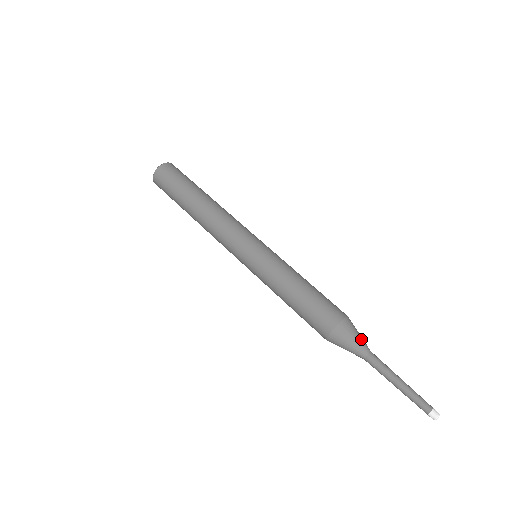
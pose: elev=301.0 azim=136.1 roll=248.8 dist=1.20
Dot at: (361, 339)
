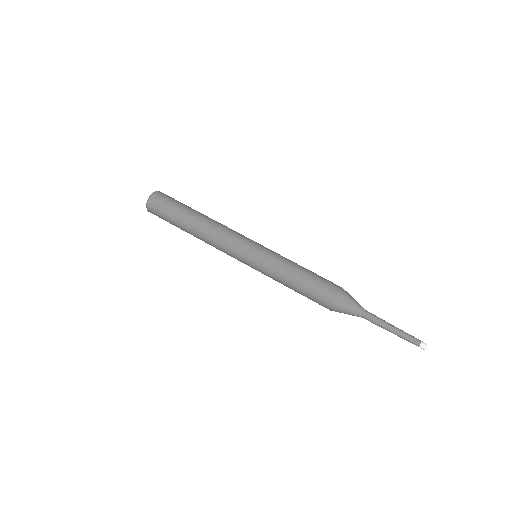
Dot at: (354, 309)
